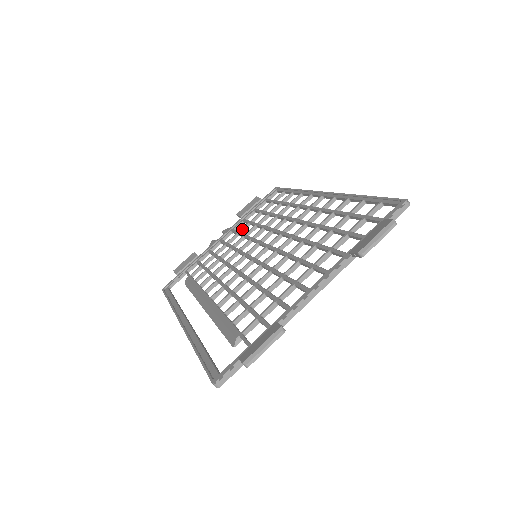
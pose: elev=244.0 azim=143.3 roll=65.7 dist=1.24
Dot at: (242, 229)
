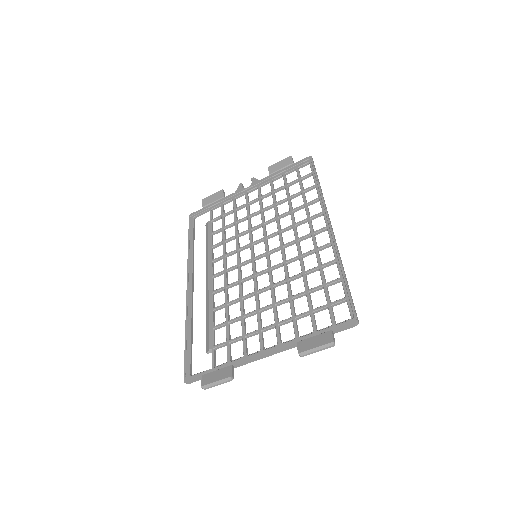
Dot at: (264, 196)
